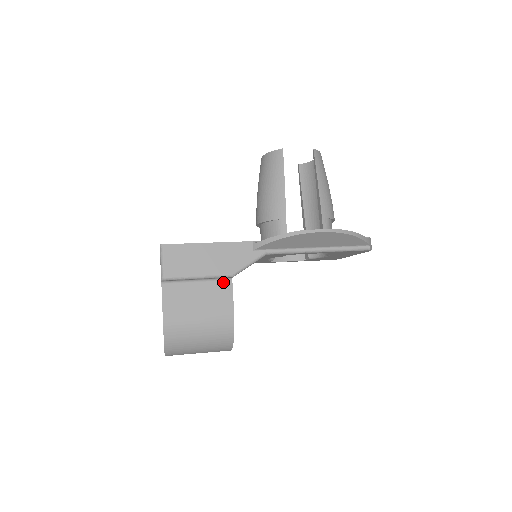
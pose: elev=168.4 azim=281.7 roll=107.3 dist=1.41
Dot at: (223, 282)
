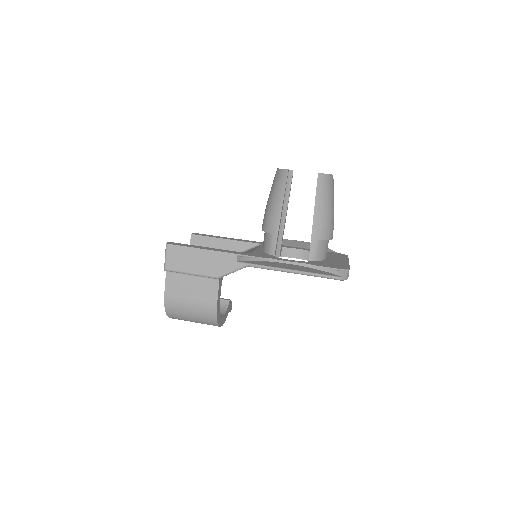
Dot at: (212, 280)
